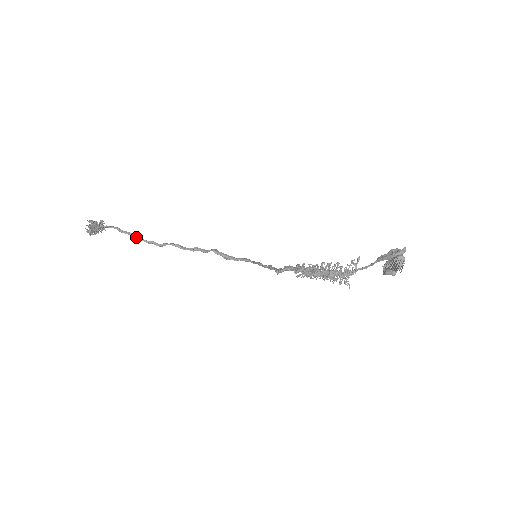
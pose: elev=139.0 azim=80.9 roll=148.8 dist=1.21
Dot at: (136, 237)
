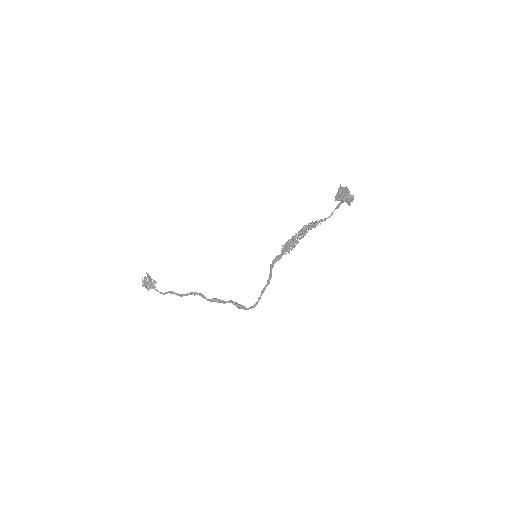
Dot at: (174, 293)
